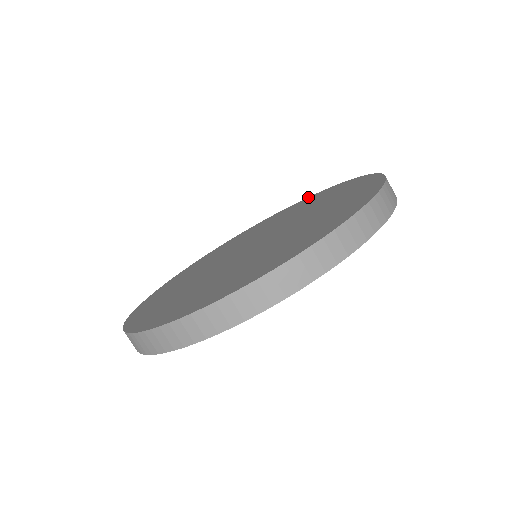
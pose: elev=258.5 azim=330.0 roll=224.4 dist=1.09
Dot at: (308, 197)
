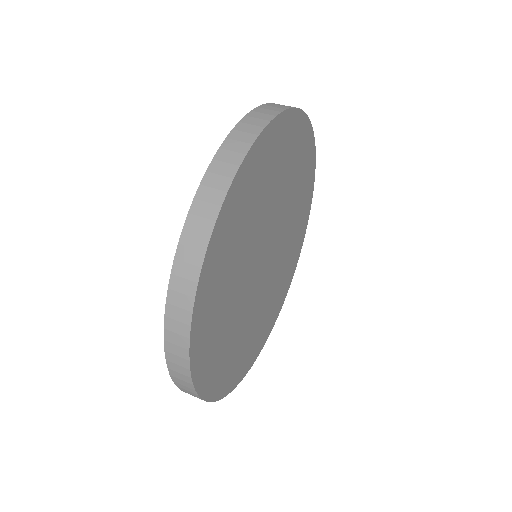
Dot at: occluded
